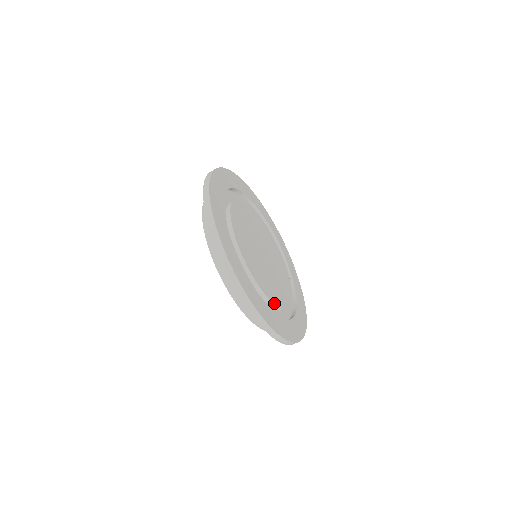
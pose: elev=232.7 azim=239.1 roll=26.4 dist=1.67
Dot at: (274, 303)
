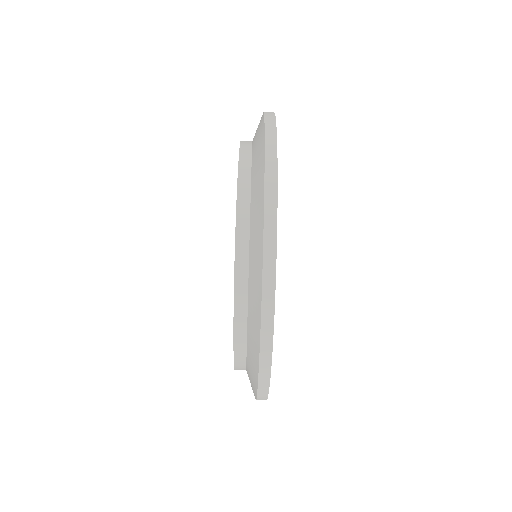
Dot at: occluded
